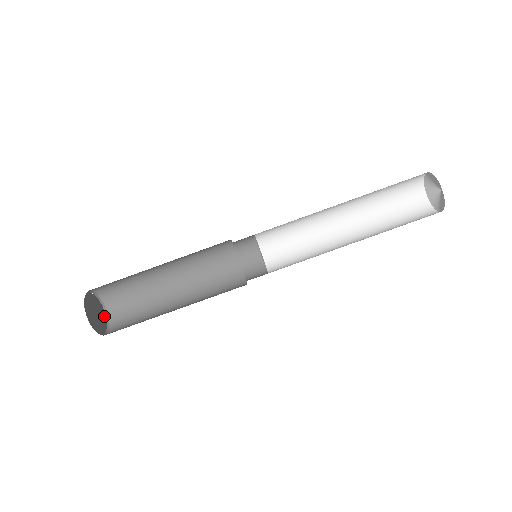
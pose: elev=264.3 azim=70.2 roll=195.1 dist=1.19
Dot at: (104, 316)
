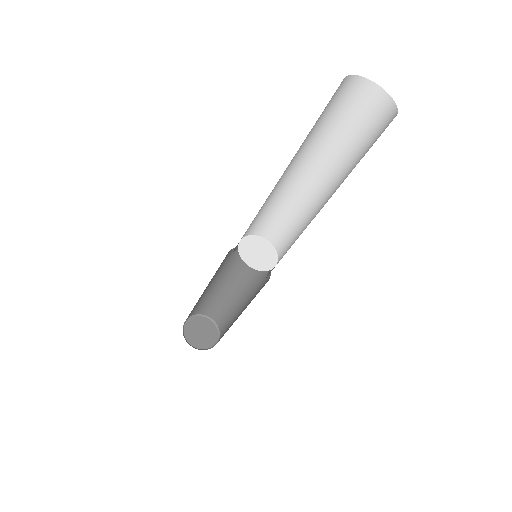
Dot at: (203, 319)
